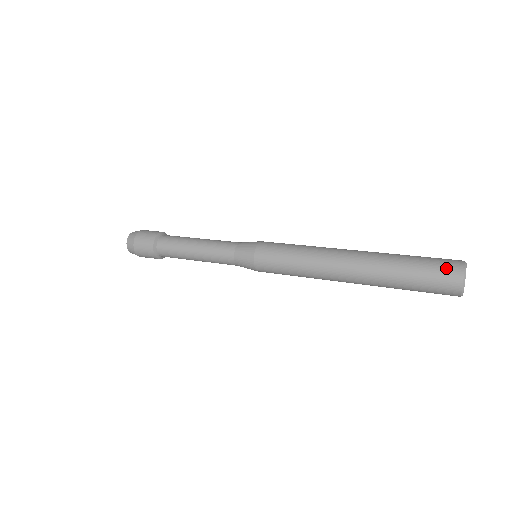
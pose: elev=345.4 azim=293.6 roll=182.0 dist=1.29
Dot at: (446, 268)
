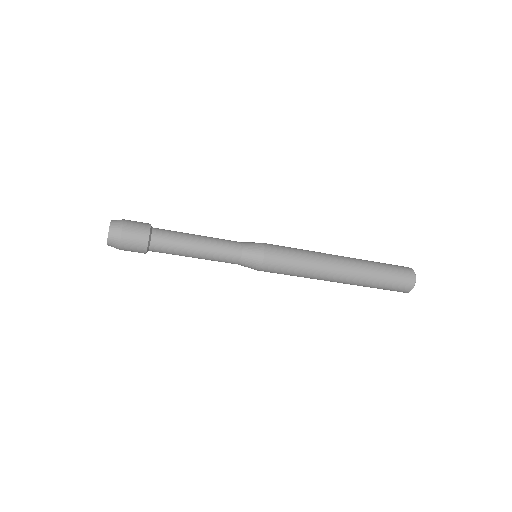
Dot at: (405, 273)
